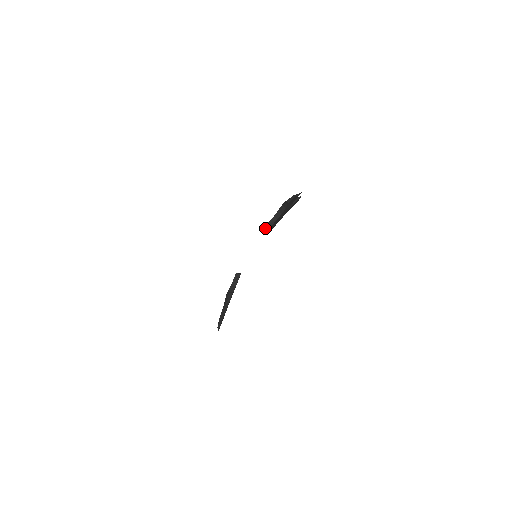
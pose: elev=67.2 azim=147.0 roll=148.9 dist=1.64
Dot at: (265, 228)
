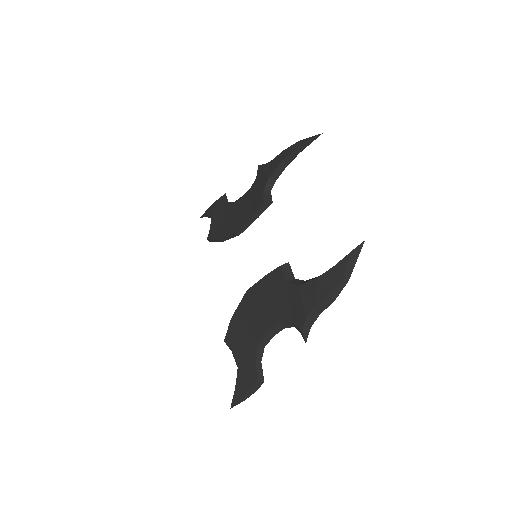
Dot at: (261, 208)
